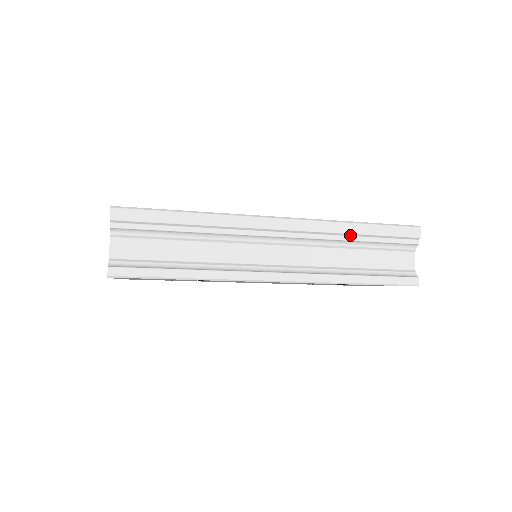
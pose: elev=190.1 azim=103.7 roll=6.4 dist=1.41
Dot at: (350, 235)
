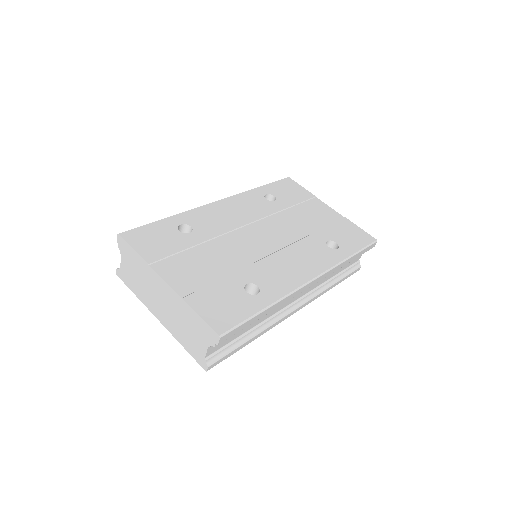
Dot at: (343, 265)
